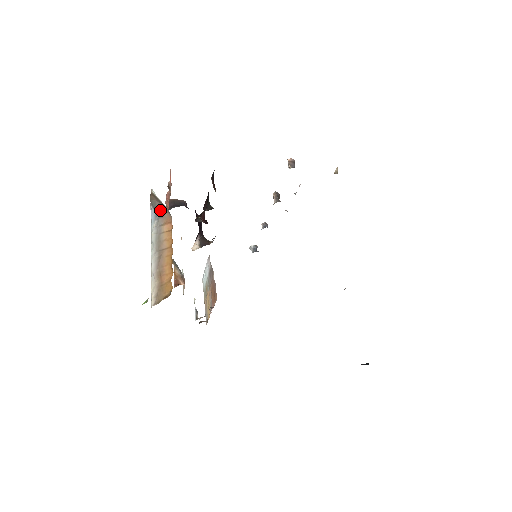
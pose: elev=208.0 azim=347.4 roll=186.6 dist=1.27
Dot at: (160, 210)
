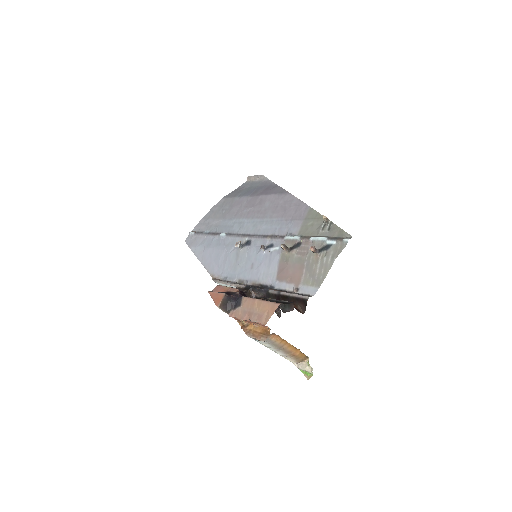
Dot at: occluded
